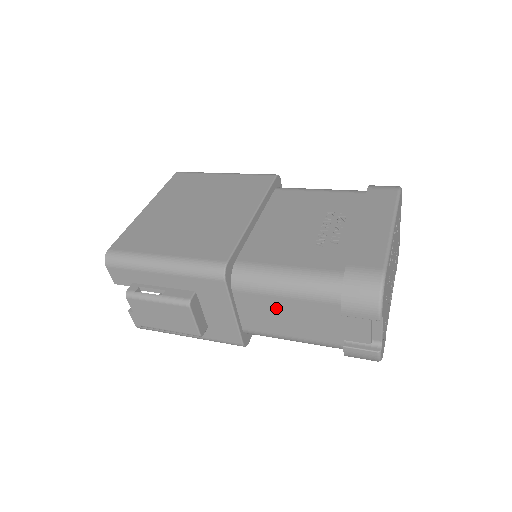
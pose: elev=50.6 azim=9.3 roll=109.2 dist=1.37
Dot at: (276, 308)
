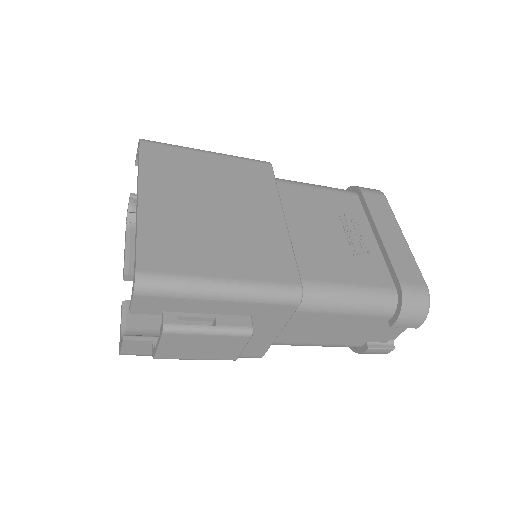
Dot at: (326, 323)
